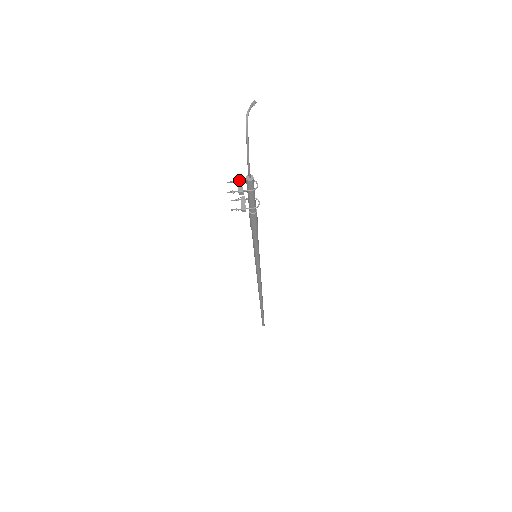
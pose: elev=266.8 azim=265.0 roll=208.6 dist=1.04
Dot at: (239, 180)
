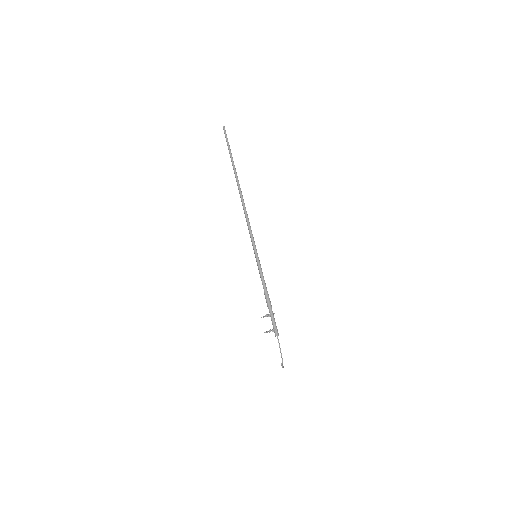
Dot at: occluded
